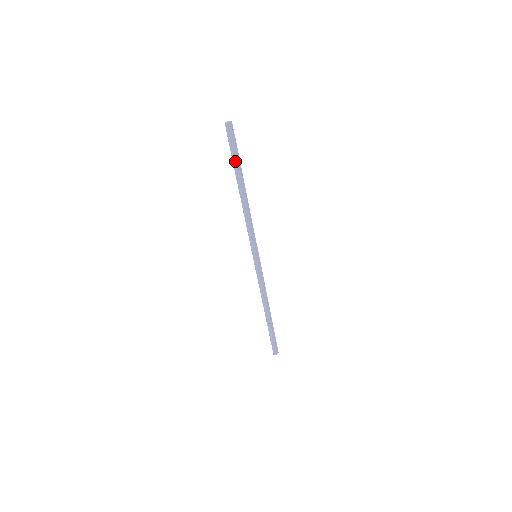
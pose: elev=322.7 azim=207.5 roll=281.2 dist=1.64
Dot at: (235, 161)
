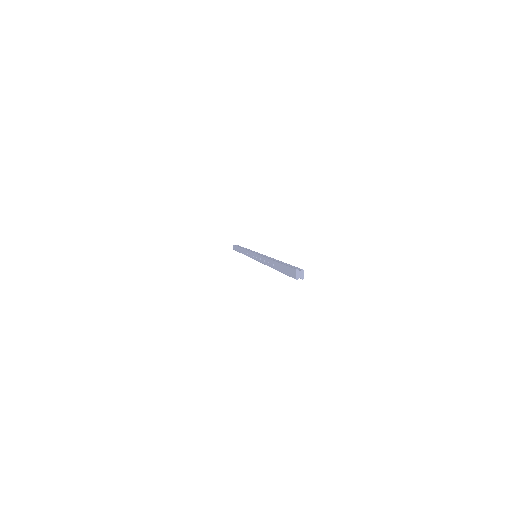
Dot at: occluded
